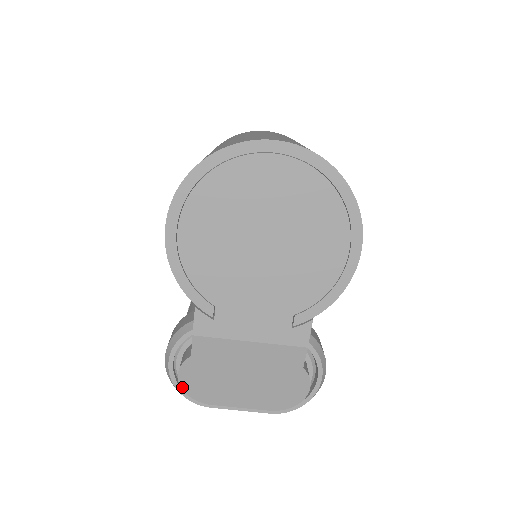
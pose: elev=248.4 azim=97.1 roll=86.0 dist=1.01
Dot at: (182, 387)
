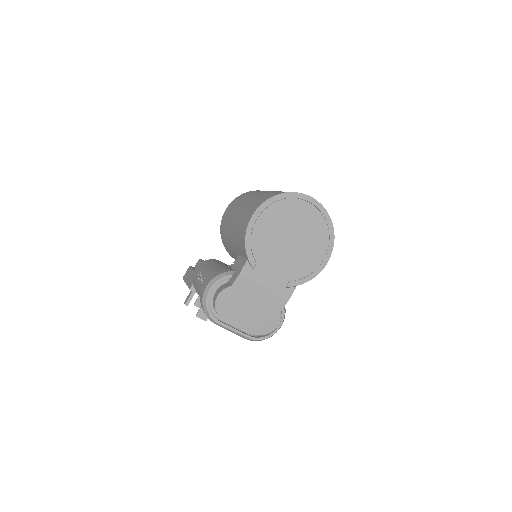
Dot at: (216, 303)
